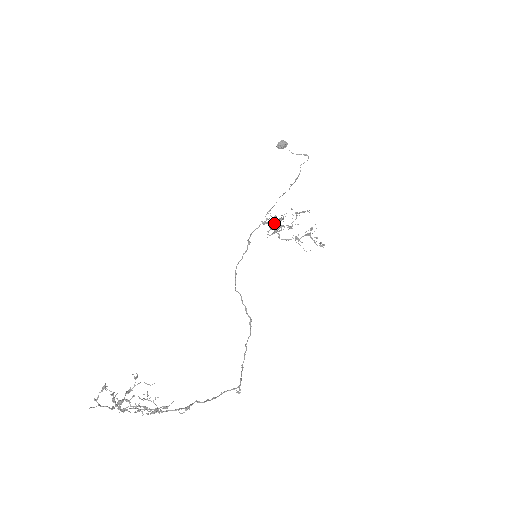
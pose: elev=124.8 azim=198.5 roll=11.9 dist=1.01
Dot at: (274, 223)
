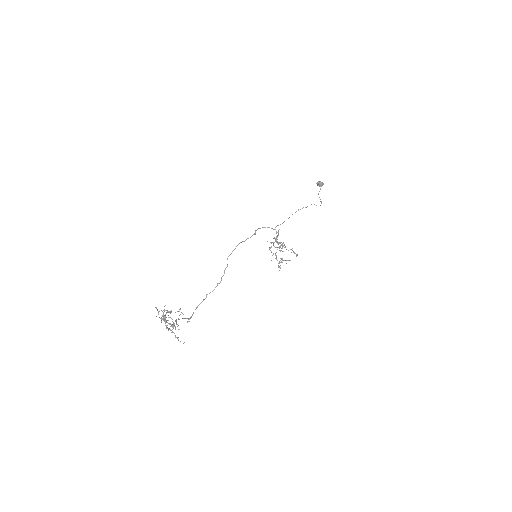
Dot at: (278, 243)
